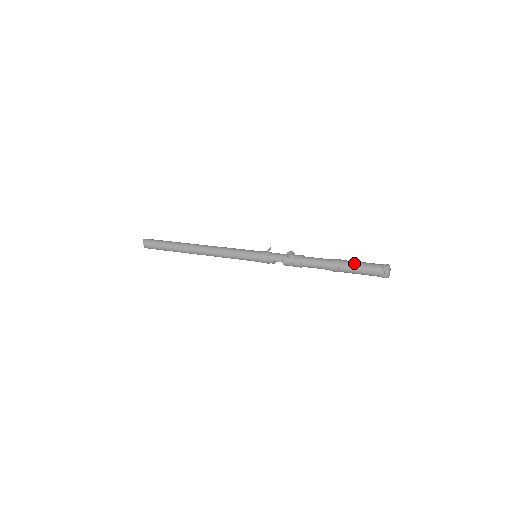
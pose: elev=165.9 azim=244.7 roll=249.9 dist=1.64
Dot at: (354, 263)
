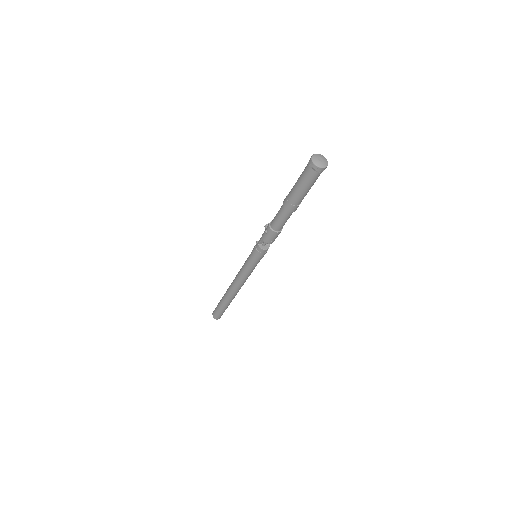
Dot at: occluded
